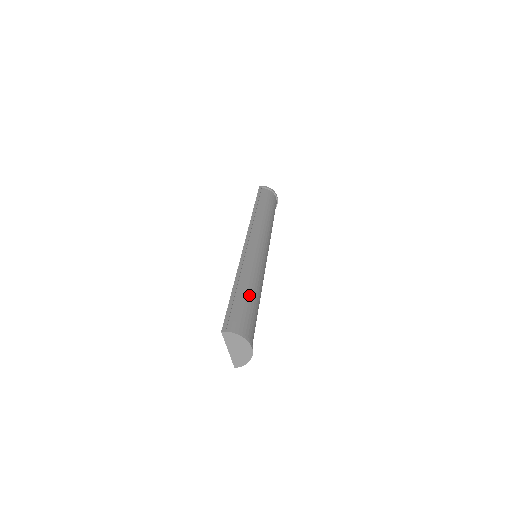
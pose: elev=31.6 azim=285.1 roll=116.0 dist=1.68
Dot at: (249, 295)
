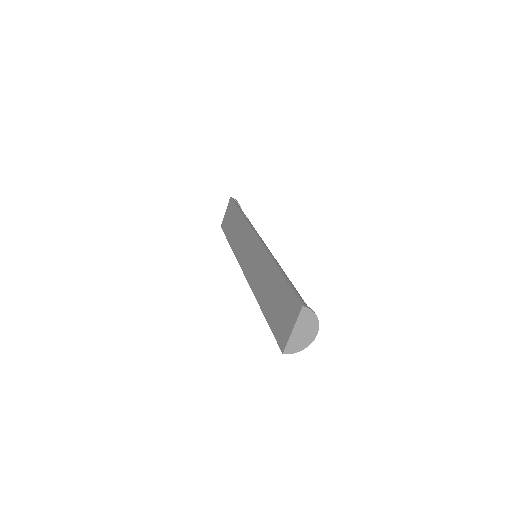
Dot at: occluded
